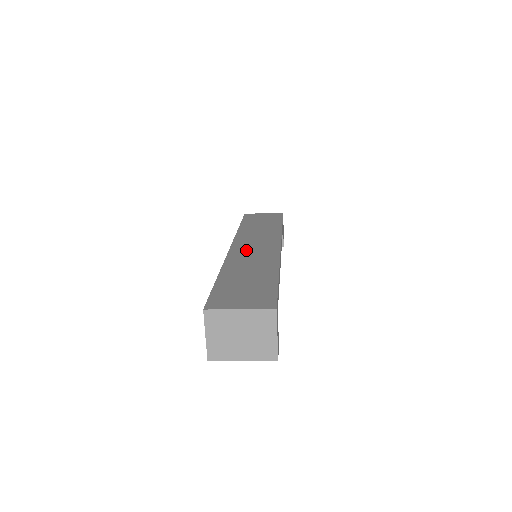
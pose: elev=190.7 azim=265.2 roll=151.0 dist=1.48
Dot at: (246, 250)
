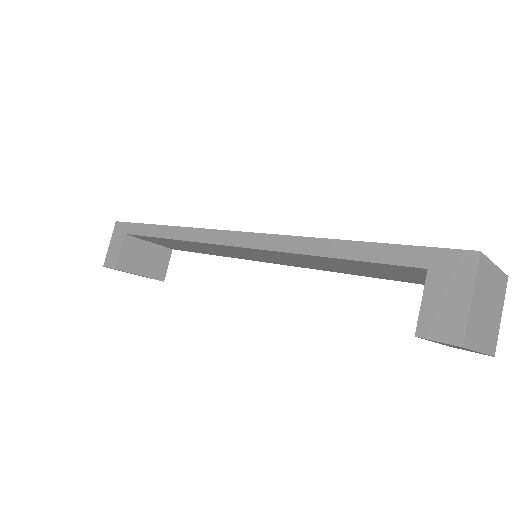
Dot at: occluded
